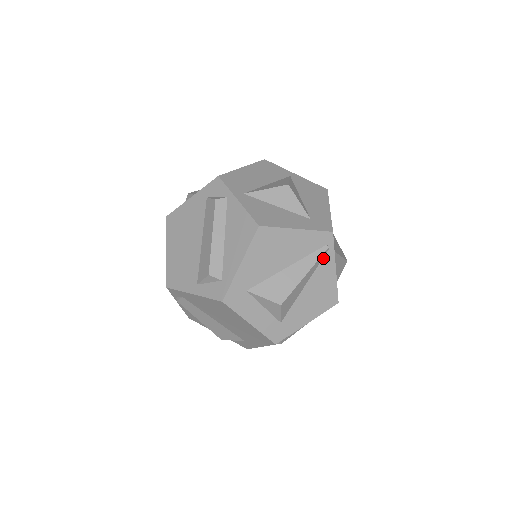
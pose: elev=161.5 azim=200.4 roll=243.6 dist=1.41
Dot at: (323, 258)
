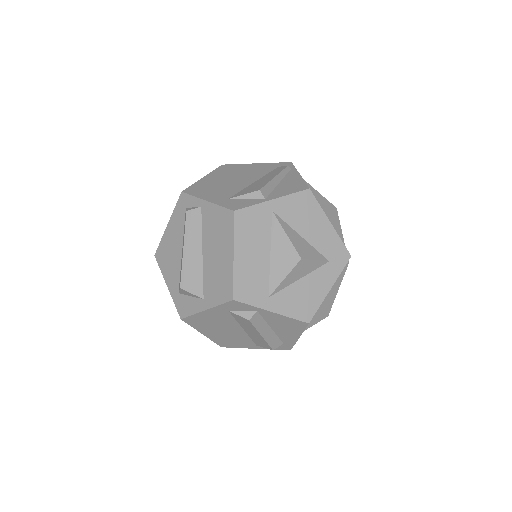
Dot at: occluded
